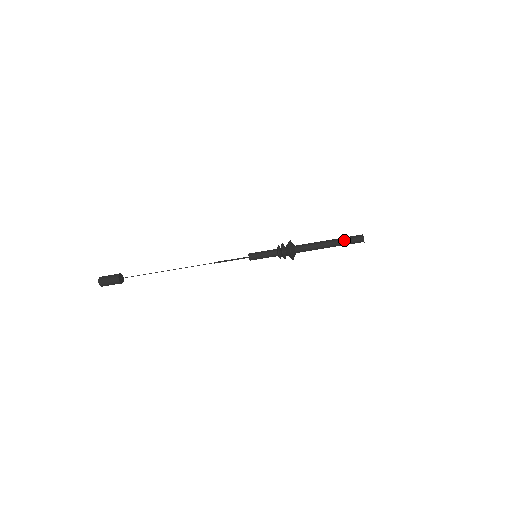
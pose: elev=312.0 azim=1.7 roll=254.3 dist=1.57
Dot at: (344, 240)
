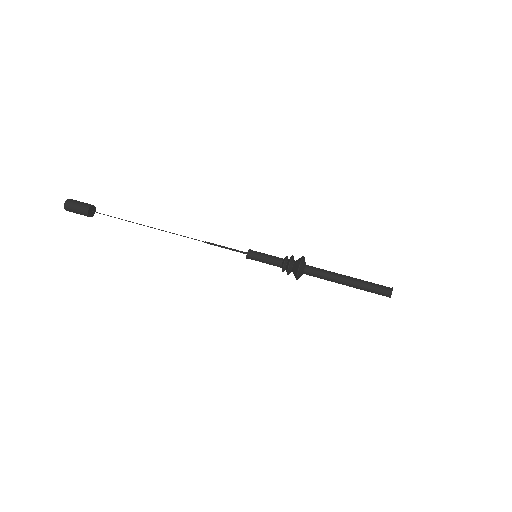
Dot at: (368, 282)
